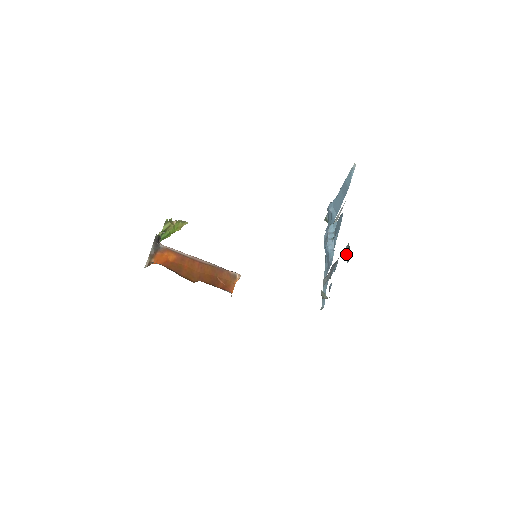
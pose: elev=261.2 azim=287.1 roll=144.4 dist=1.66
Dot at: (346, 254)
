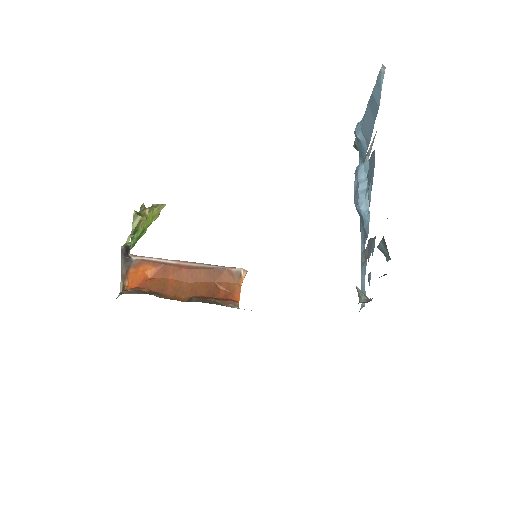
Dot at: (383, 251)
